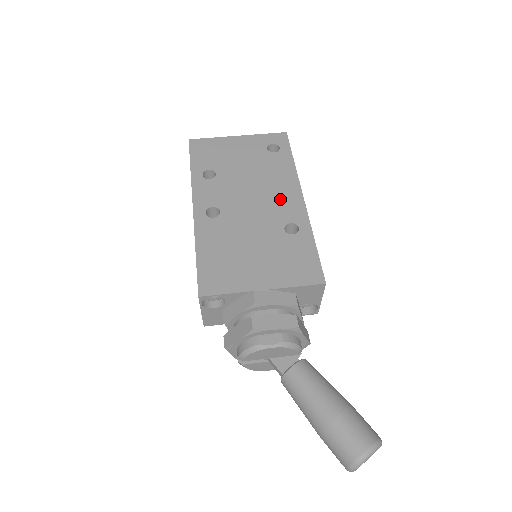
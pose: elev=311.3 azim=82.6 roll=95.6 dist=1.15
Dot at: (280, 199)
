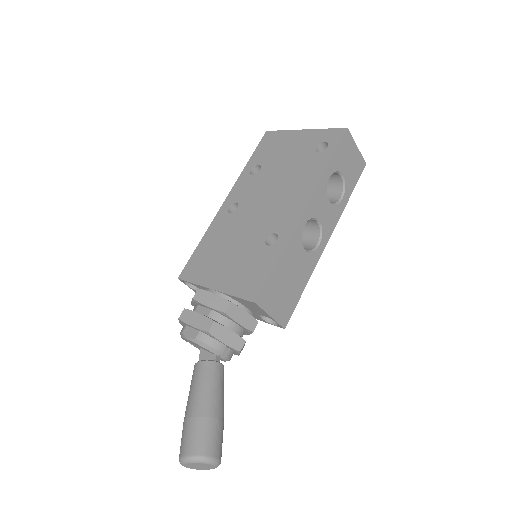
Dot at: (286, 206)
